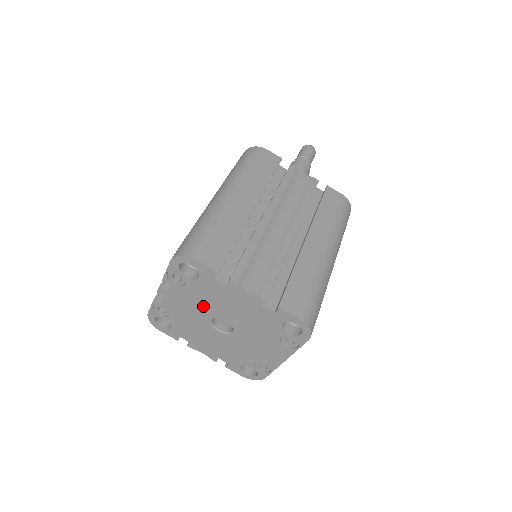
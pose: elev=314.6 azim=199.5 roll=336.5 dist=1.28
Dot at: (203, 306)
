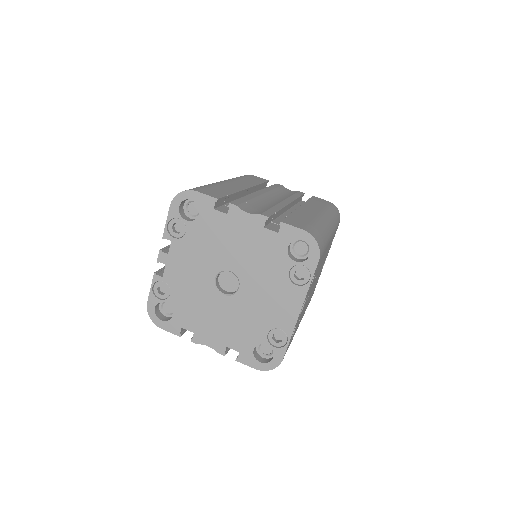
Dot at: (205, 260)
